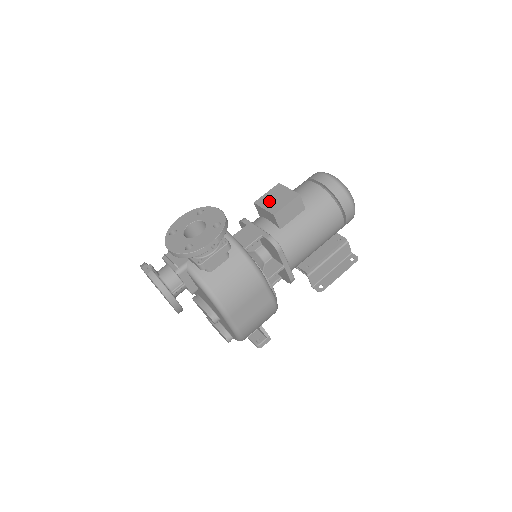
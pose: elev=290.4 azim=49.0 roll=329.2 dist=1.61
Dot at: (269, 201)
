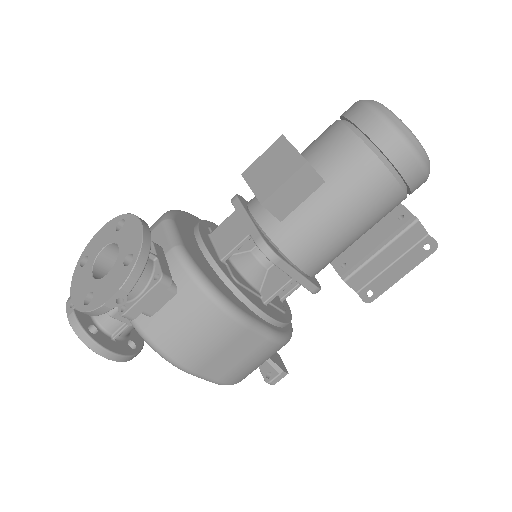
Dot at: (261, 173)
